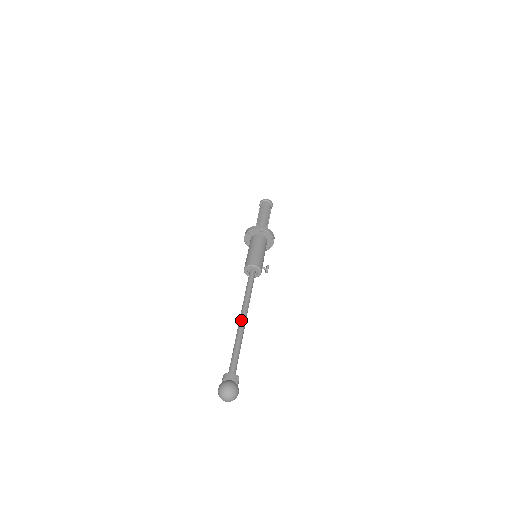
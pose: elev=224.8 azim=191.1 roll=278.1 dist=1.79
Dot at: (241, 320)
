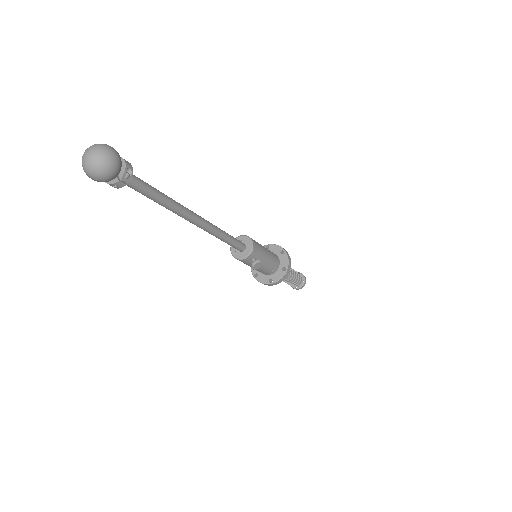
Dot at: occluded
